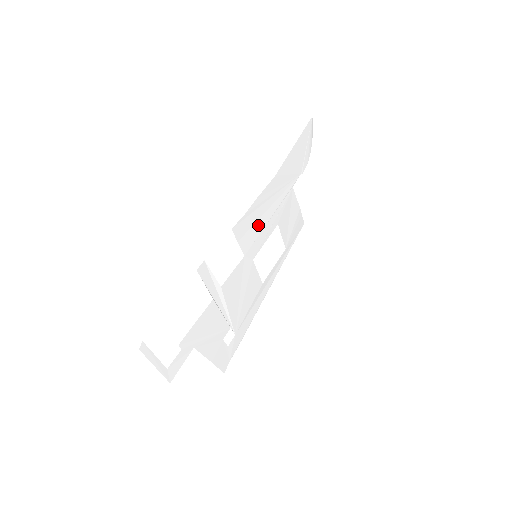
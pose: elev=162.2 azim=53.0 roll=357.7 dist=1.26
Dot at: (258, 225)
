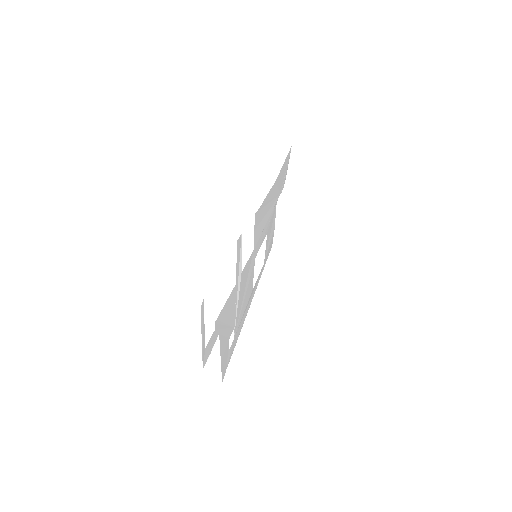
Dot at: (262, 224)
